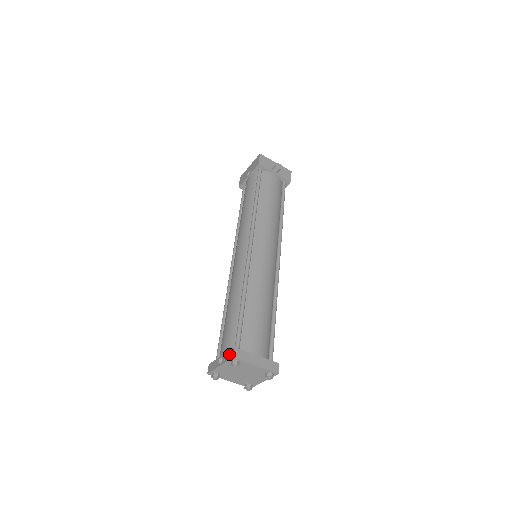
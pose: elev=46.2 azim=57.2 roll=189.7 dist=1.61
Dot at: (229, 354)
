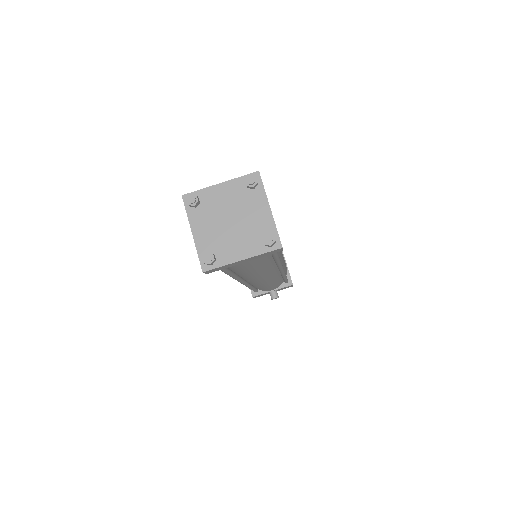
Dot at: (186, 209)
